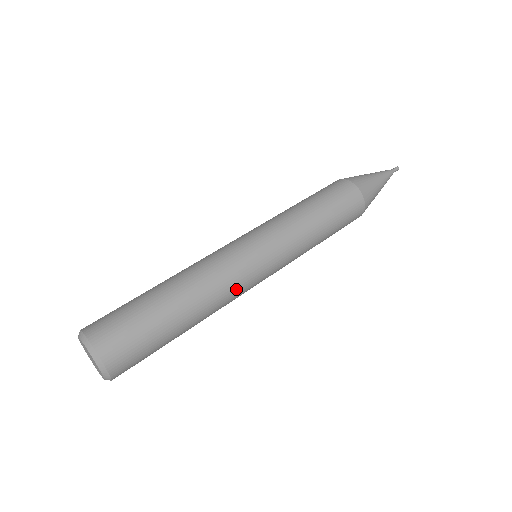
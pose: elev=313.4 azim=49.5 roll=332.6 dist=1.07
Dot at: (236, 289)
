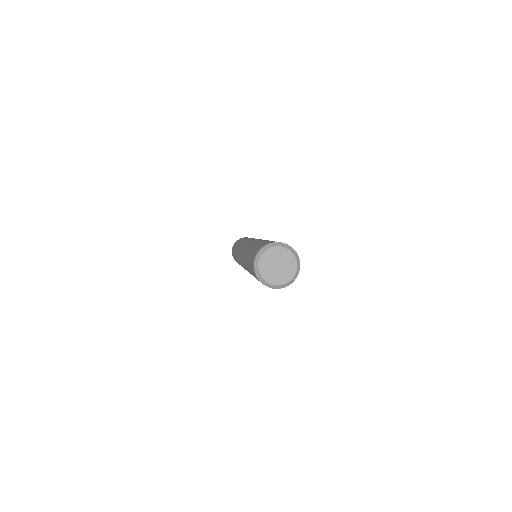
Dot at: occluded
